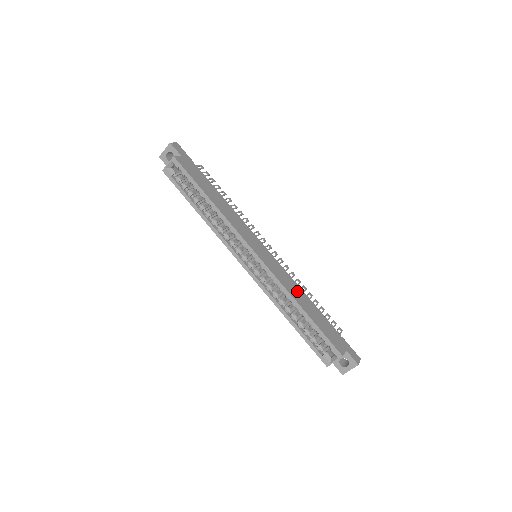
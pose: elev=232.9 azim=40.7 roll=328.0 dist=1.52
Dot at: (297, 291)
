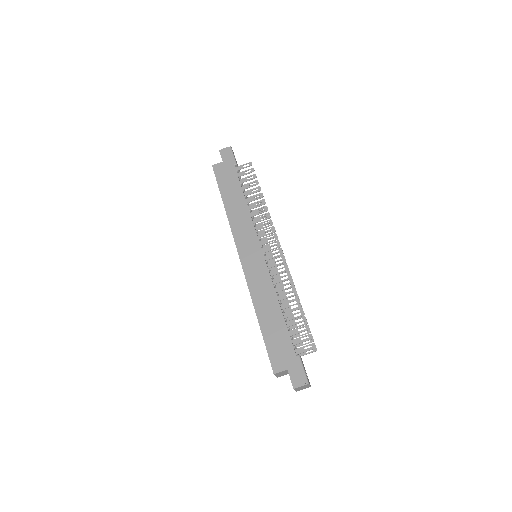
Dot at: (267, 298)
